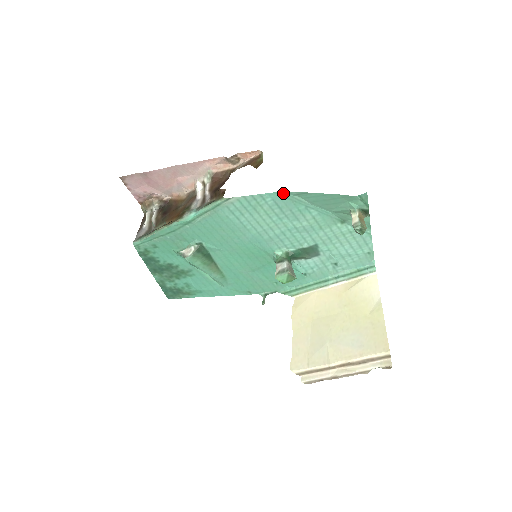
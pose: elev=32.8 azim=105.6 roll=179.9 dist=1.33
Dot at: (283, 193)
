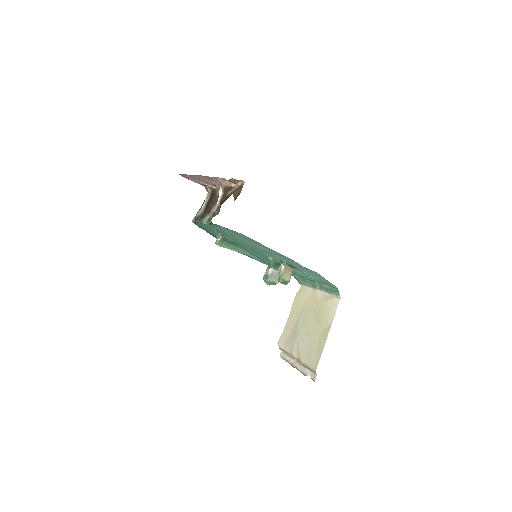
Dot at: (239, 233)
